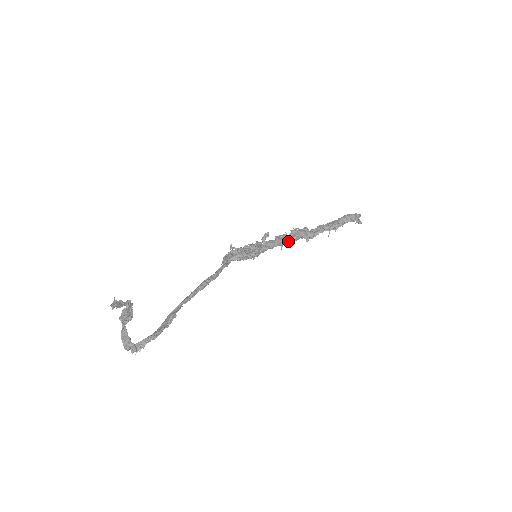
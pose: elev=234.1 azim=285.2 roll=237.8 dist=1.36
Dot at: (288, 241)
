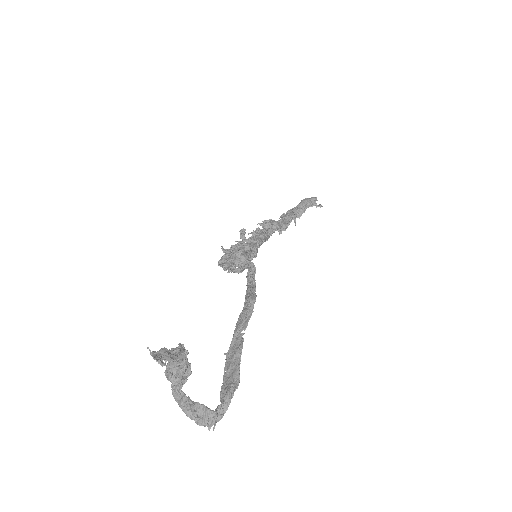
Dot at: (269, 235)
